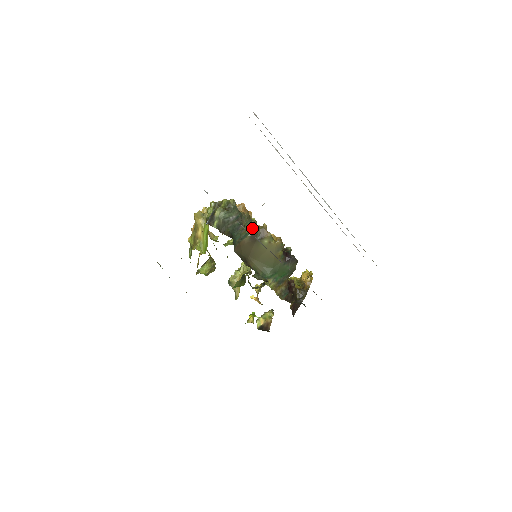
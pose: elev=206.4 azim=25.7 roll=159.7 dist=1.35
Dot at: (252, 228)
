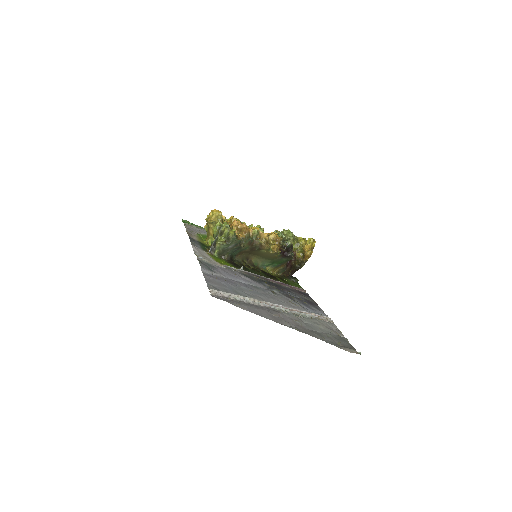
Dot at: (252, 243)
